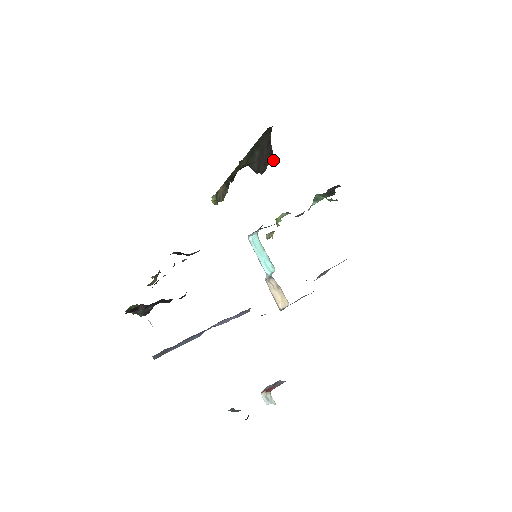
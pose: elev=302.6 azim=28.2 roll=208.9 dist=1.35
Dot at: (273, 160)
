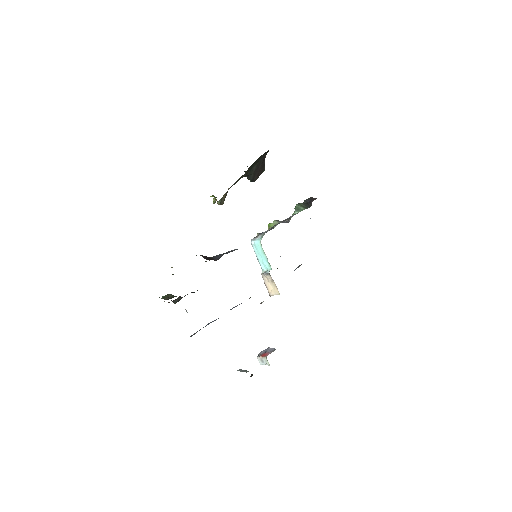
Dot at: (263, 171)
